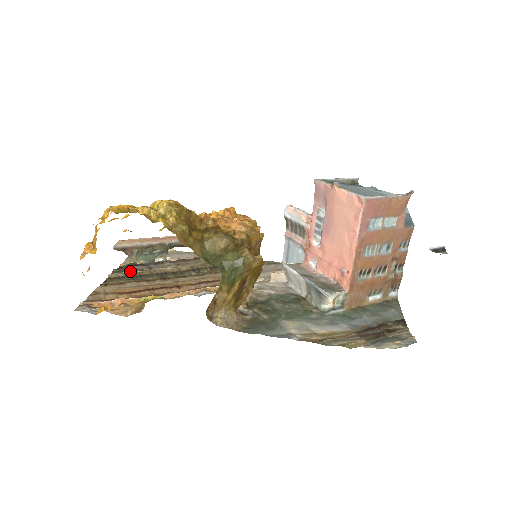
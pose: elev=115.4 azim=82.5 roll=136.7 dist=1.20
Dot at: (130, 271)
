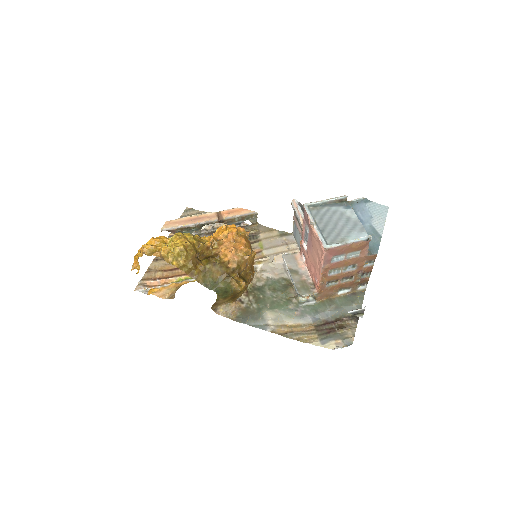
Dot at: occluded
